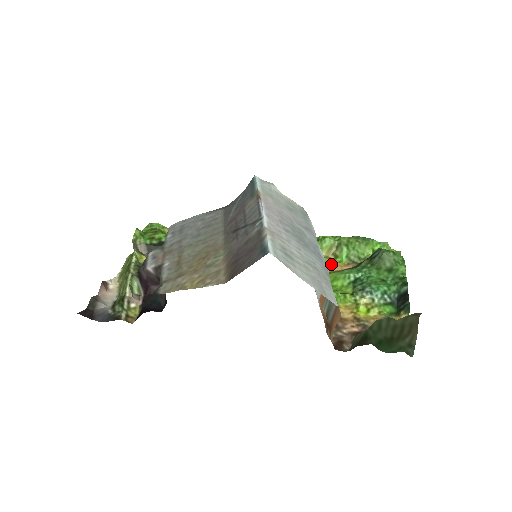
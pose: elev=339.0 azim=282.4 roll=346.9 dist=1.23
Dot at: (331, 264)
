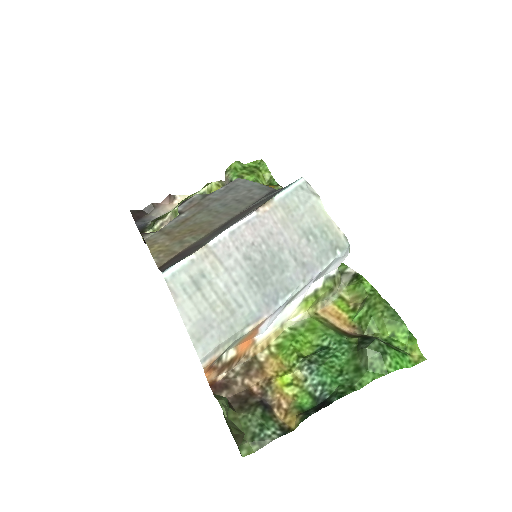
Dot at: (340, 312)
